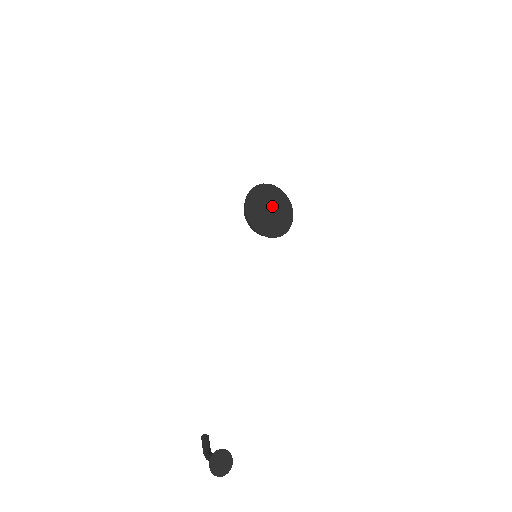
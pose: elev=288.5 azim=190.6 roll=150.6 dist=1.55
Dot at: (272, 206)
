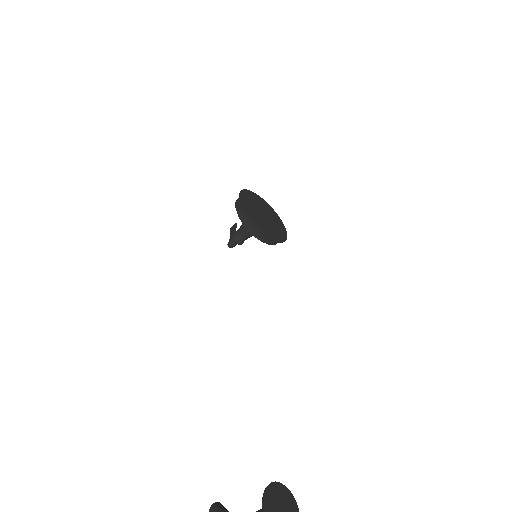
Dot at: (265, 213)
